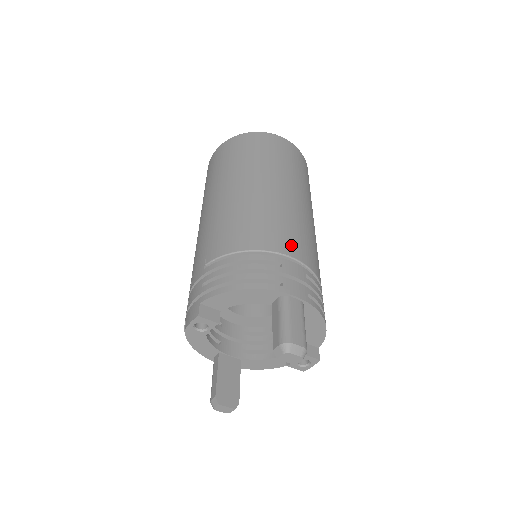
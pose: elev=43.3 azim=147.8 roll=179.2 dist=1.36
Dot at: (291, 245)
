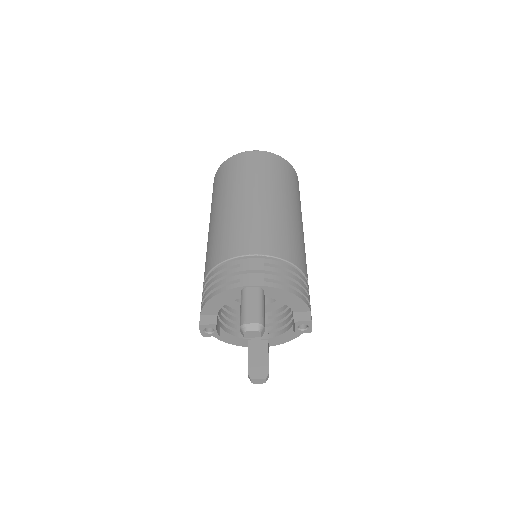
Dot at: (250, 245)
